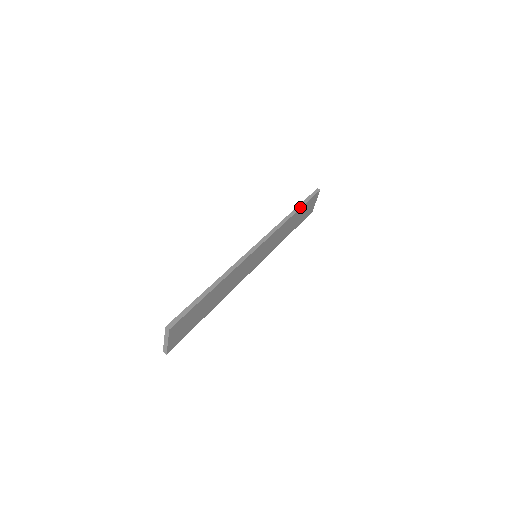
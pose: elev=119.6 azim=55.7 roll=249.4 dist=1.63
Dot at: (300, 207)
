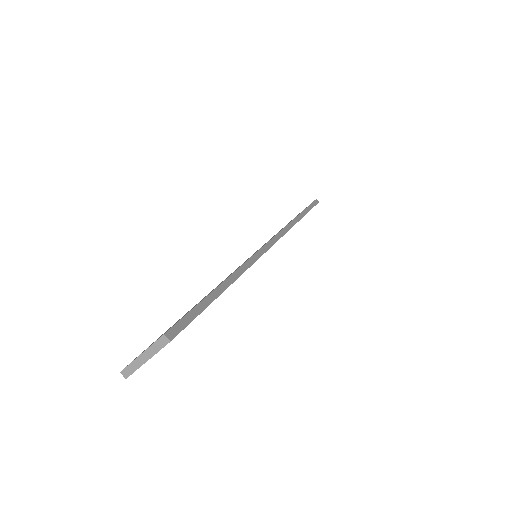
Dot at: (305, 213)
